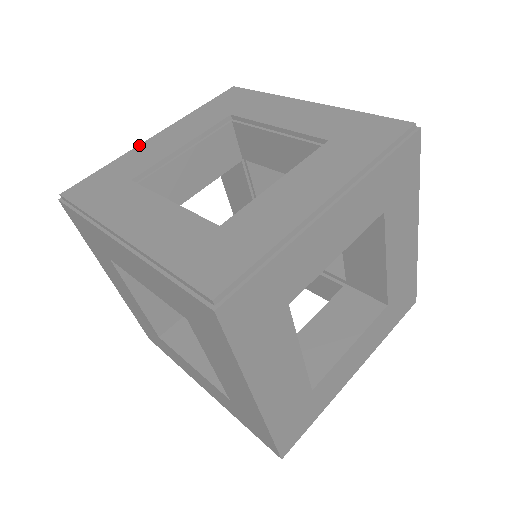
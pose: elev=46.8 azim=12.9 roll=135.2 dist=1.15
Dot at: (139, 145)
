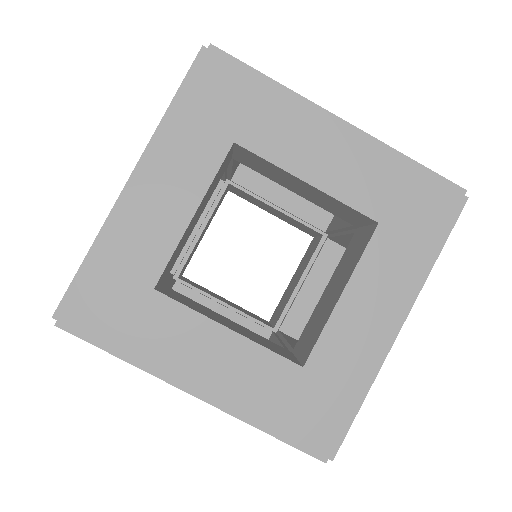
Dot at: occluded
